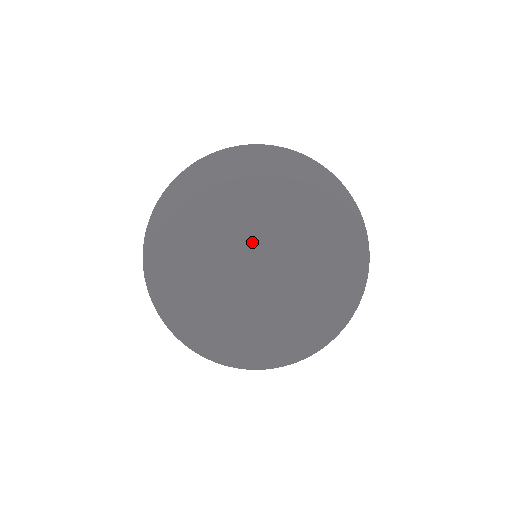
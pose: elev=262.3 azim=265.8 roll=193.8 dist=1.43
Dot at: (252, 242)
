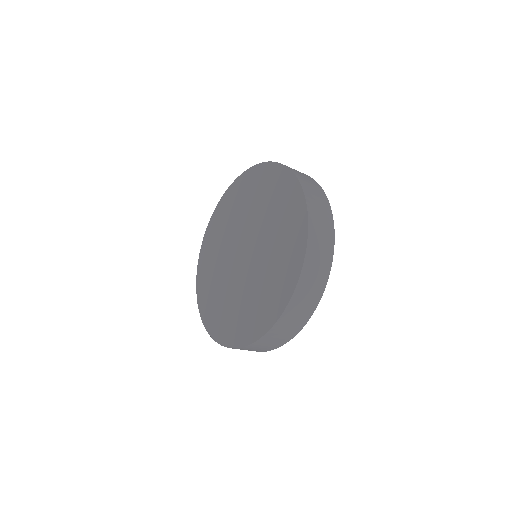
Dot at: (239, 249)
